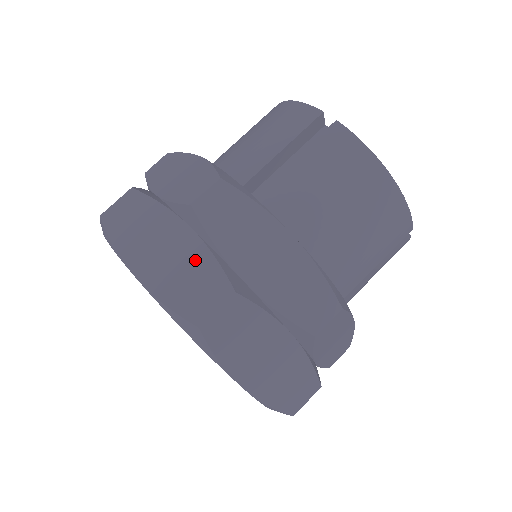
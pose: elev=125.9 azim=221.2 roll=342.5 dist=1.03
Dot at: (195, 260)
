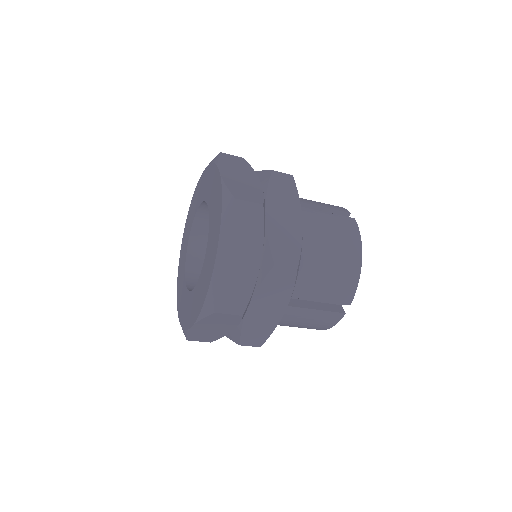
Dot at: (253, 187)
